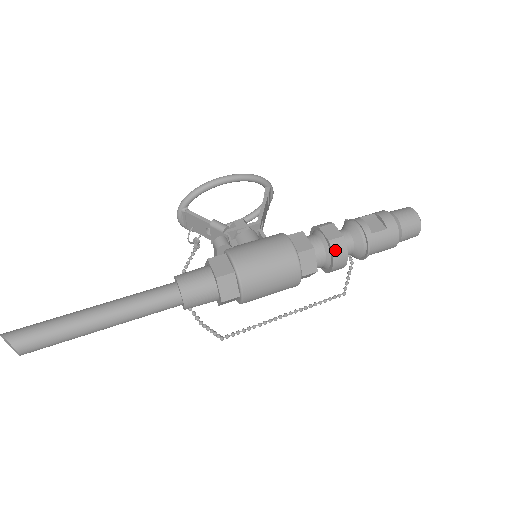
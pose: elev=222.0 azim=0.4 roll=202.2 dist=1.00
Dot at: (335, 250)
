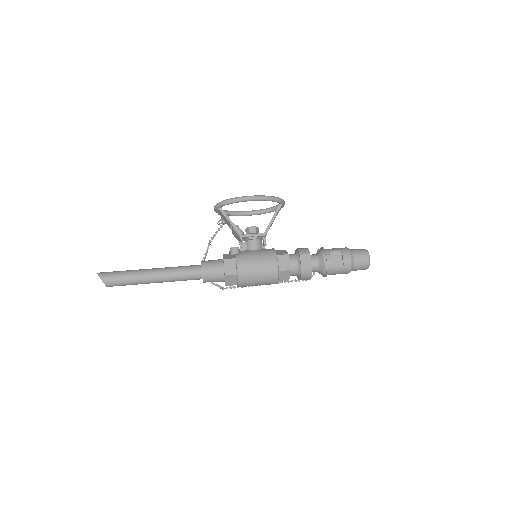
Dot at: (303, 274)
